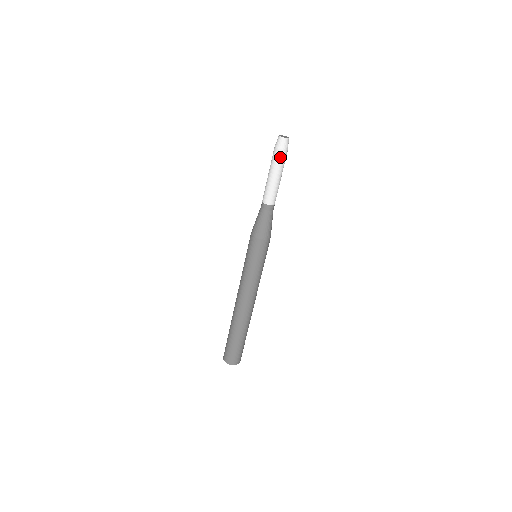
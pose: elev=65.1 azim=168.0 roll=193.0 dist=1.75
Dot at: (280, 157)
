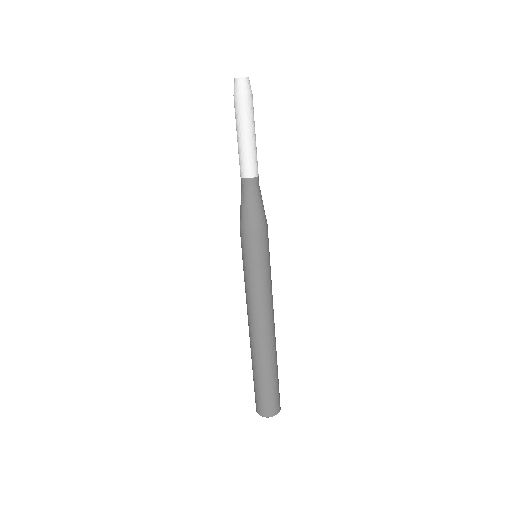
Dot at: (249, 106)
